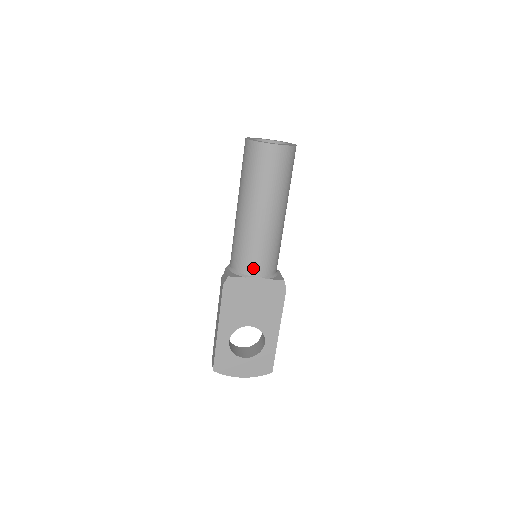
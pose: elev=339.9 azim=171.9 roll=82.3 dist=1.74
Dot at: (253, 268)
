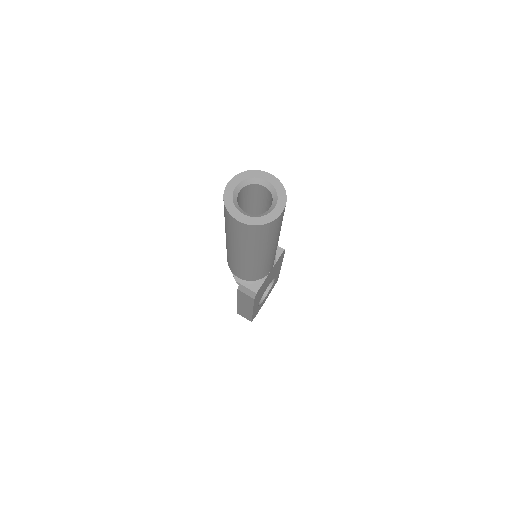
Dot at: (269, 271)
